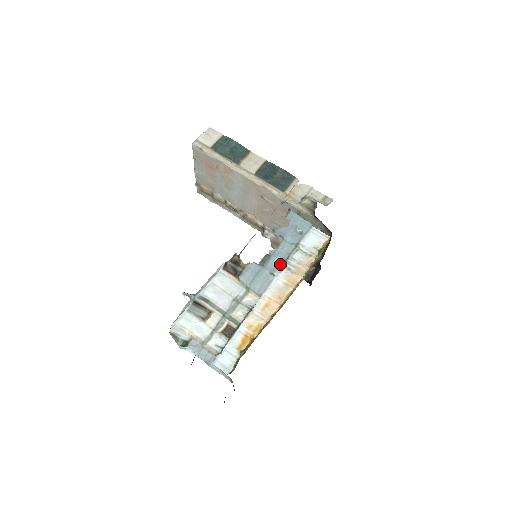
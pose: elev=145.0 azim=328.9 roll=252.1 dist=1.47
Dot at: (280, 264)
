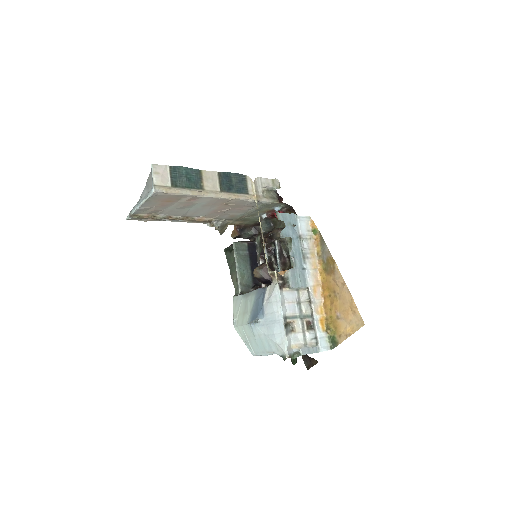
Dot at: (301, 258)
